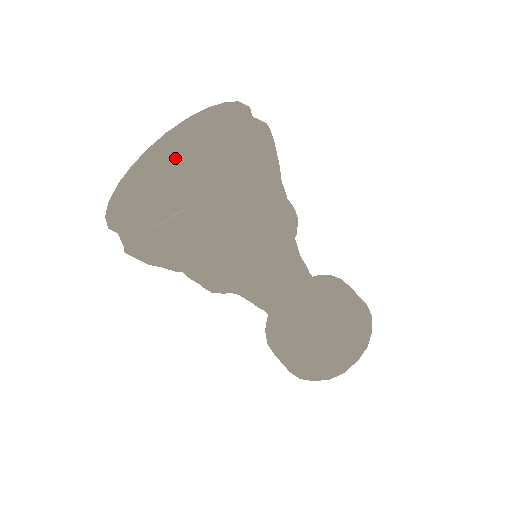
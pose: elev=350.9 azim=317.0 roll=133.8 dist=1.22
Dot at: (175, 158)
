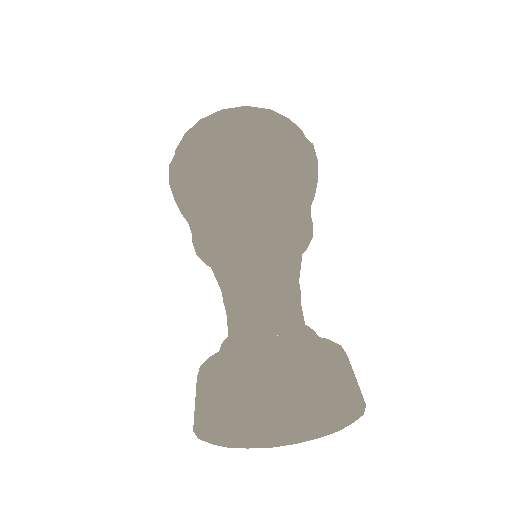
Dot at: occluded
